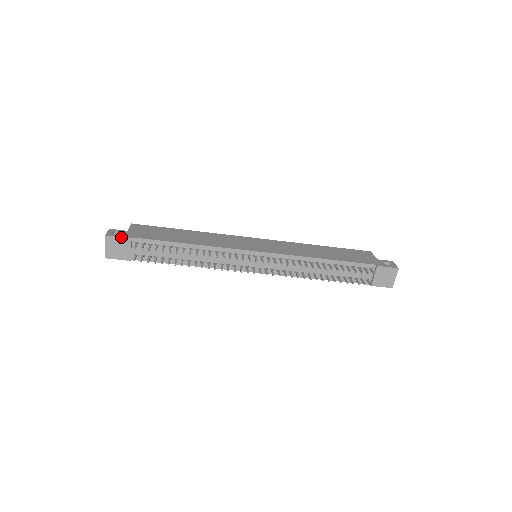
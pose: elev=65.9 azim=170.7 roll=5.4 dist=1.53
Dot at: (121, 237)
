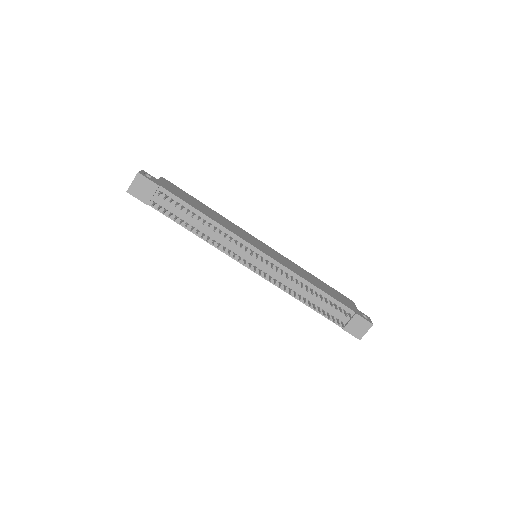
Dot at: (151, 180)
